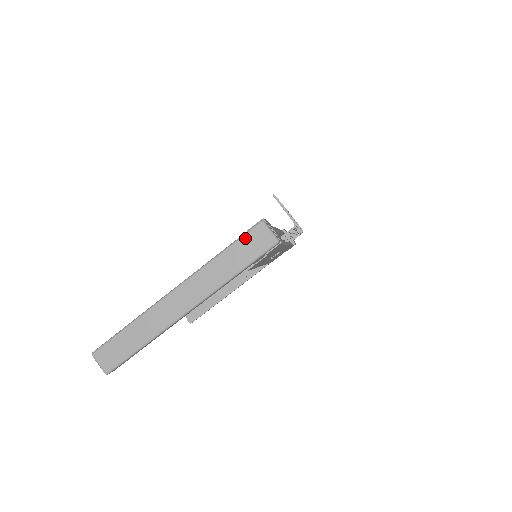
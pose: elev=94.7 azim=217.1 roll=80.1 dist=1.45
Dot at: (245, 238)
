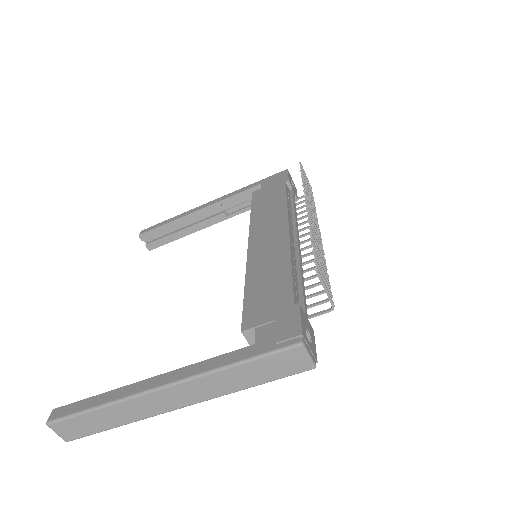
Dot at: (272, 357)
